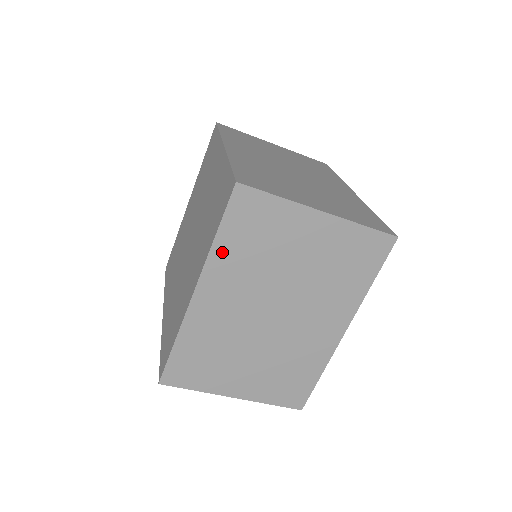
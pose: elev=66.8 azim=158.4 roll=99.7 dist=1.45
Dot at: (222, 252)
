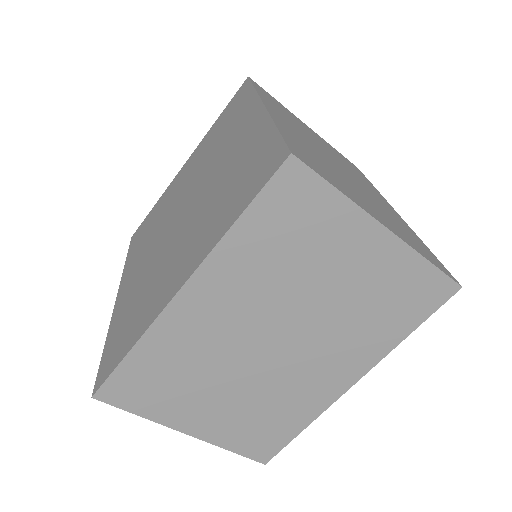
Dot at: (237, 246)
